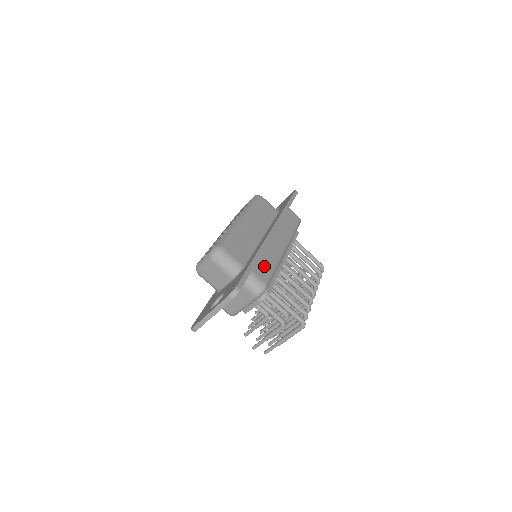
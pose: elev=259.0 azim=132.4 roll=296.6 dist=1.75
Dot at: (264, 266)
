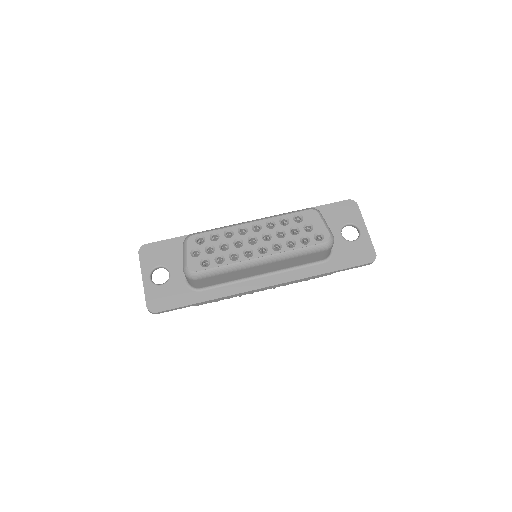
Dot at: occluded
